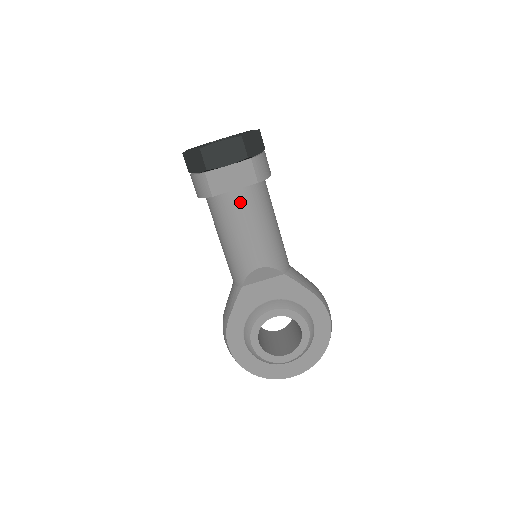
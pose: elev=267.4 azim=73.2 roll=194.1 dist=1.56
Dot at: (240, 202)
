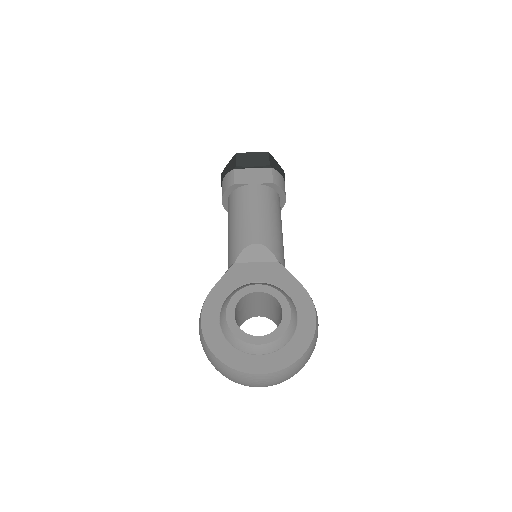
Dot at: (255, 192)
